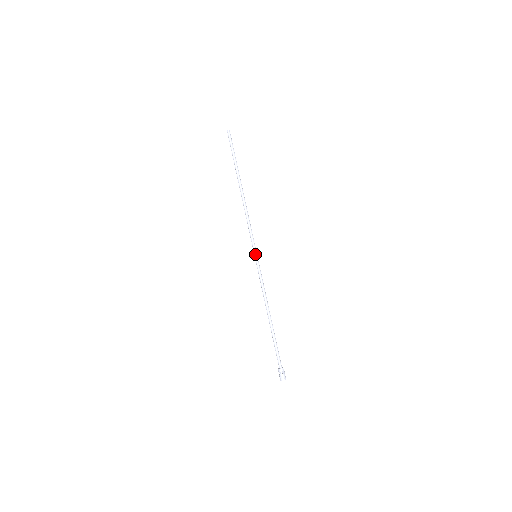
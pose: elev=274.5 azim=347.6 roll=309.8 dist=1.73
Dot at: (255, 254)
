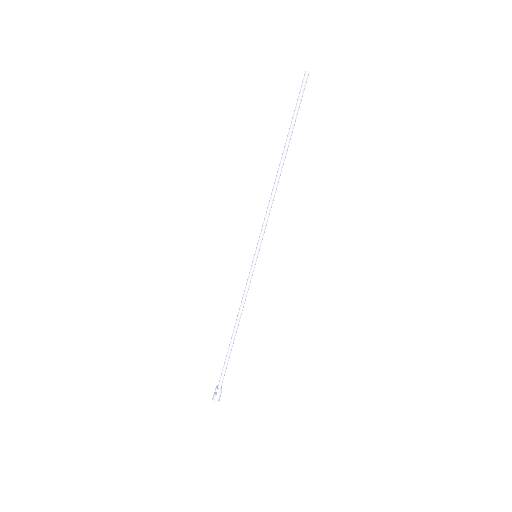
Dot at: (255, 253)
